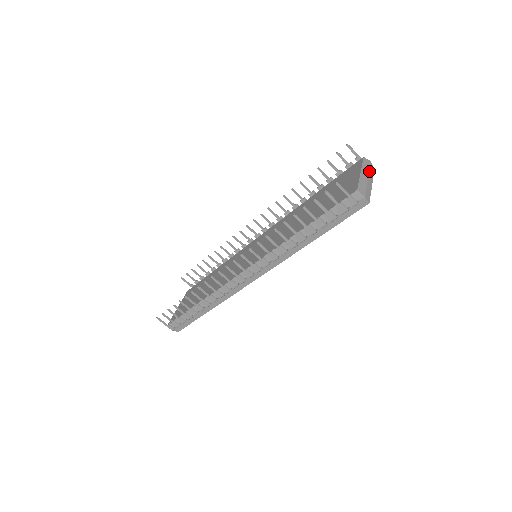
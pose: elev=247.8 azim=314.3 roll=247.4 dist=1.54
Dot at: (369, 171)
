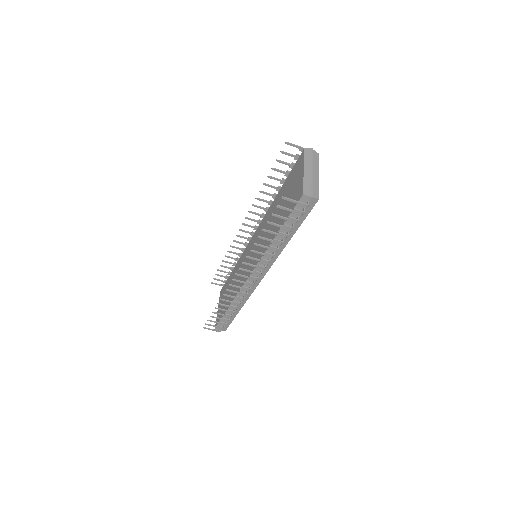
Dot at: (312, 162)
